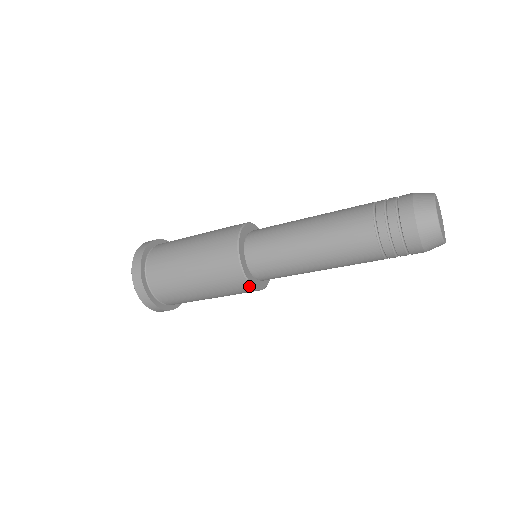
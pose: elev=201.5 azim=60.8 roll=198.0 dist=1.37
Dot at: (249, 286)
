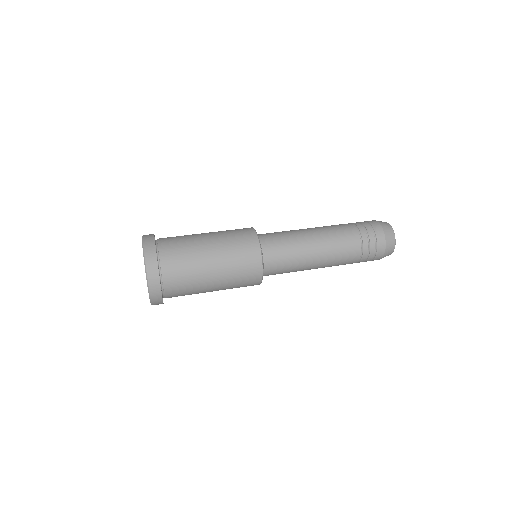
Dot at: occluded
